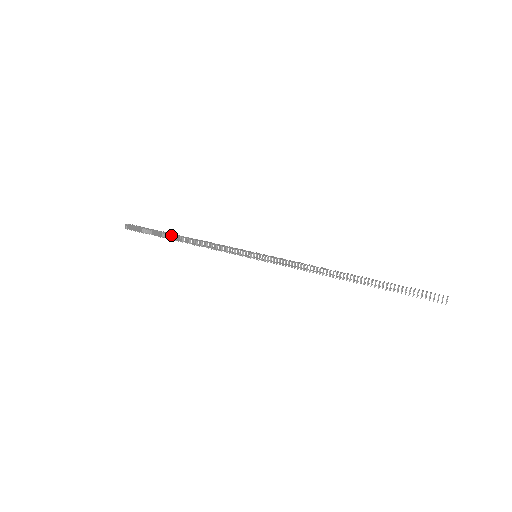
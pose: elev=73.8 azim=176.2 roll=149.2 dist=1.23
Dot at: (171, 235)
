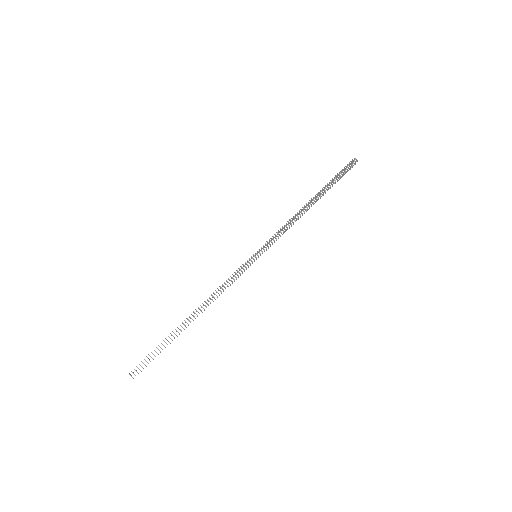
Dot at: (182, 323)
